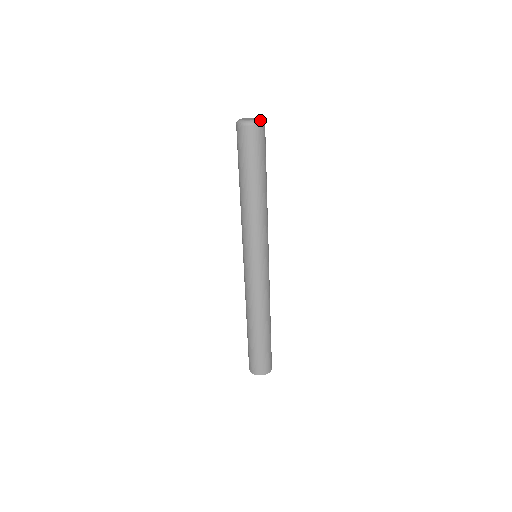
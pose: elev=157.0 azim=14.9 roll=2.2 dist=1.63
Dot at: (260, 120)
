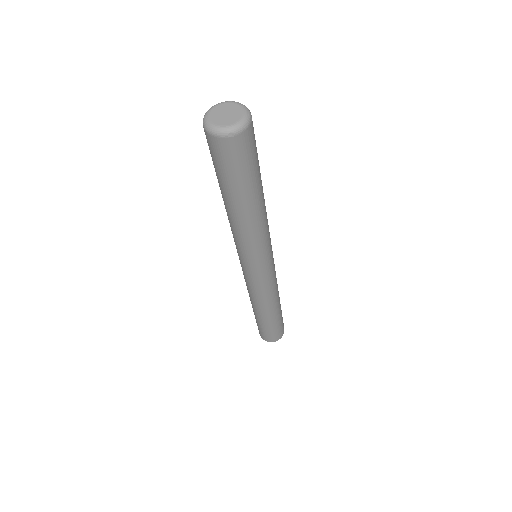
Dot at: (246, 108)
